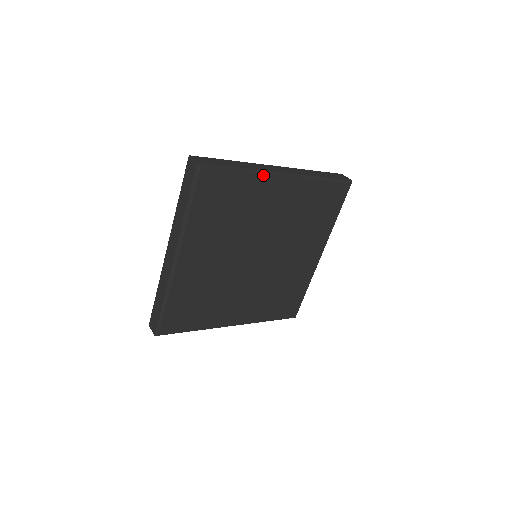
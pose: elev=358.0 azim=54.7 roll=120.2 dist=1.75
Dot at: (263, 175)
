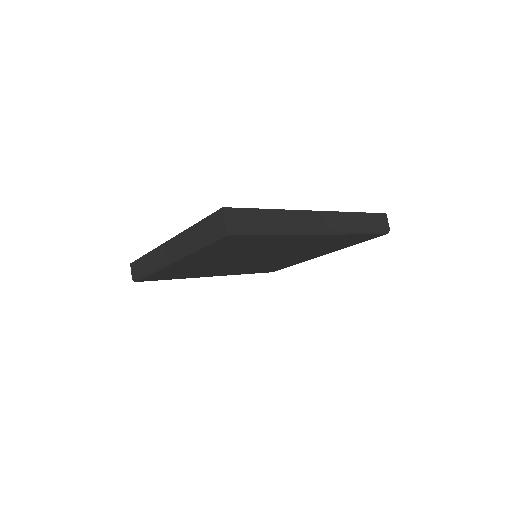
Dot at: (295, 235)
